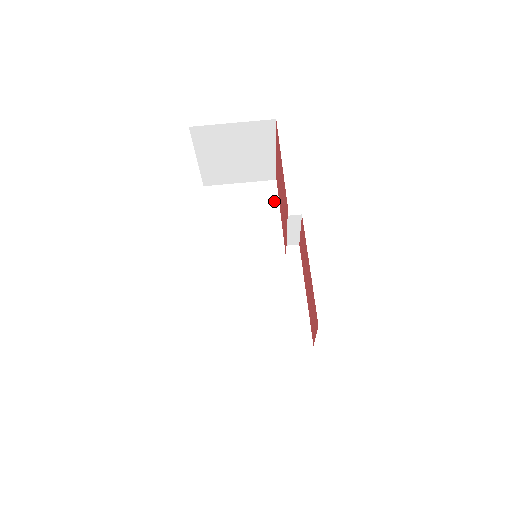
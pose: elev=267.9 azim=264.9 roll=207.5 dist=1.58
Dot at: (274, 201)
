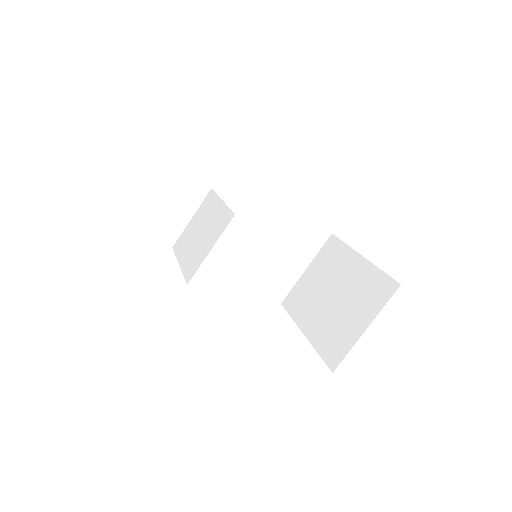
Dot at: (215, 199)
